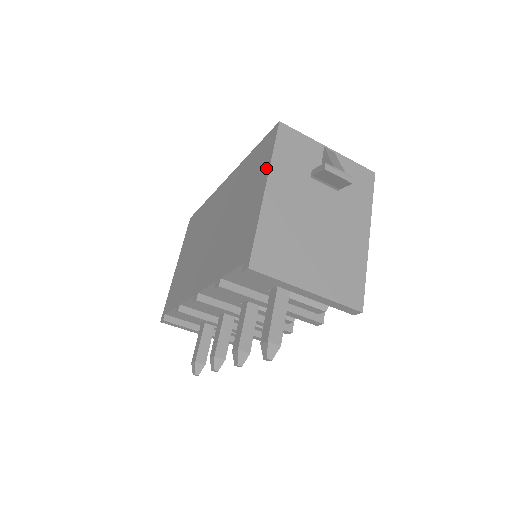
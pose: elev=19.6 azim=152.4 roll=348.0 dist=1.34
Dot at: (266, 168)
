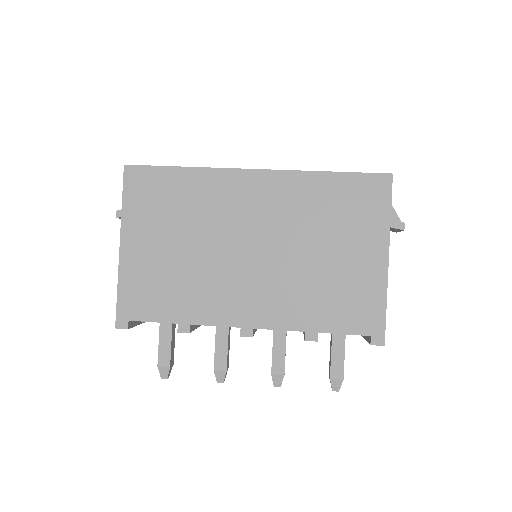
Dot at: (383, 230)
